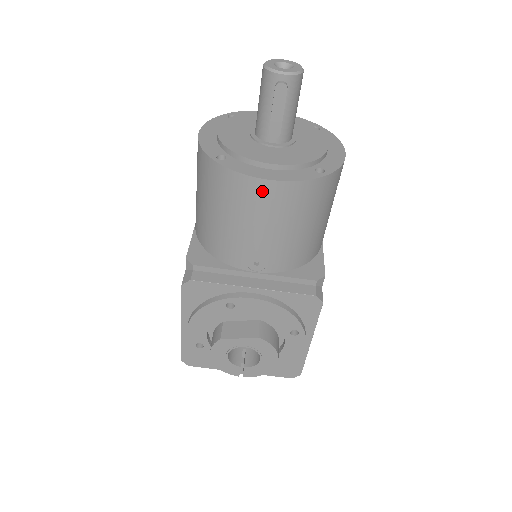
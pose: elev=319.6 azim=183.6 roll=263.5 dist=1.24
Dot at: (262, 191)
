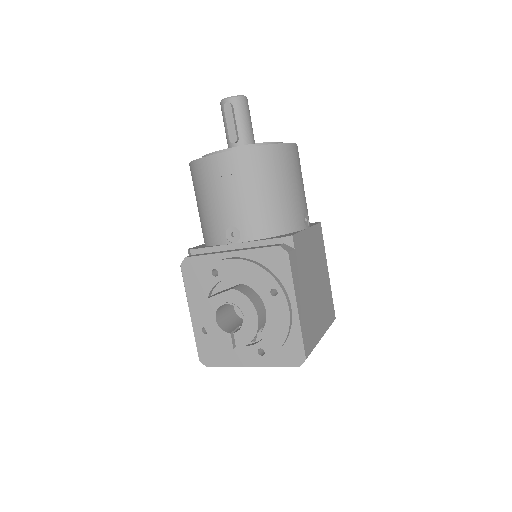
Dot at: (216, 165)
